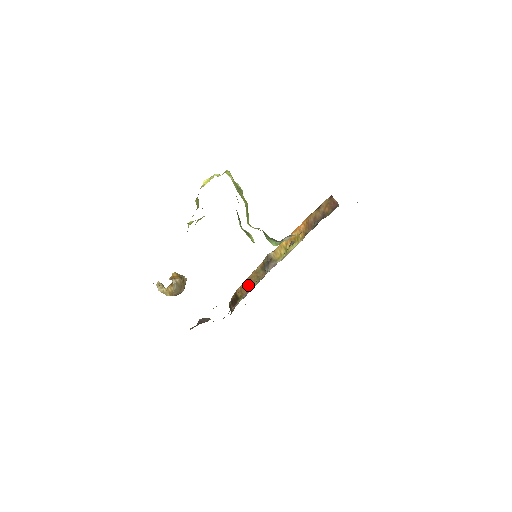
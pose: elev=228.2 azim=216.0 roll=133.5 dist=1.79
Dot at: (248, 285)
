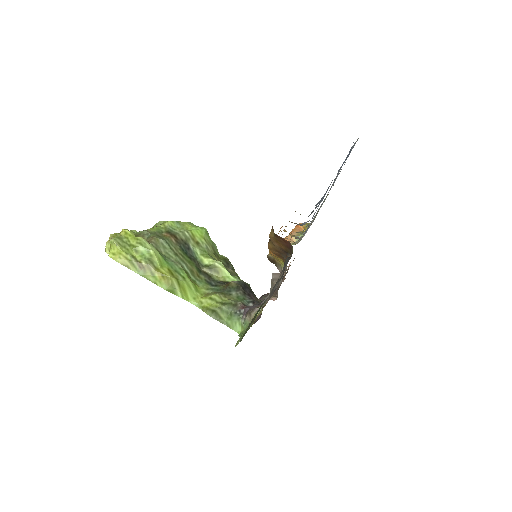
Dot at: occluded
